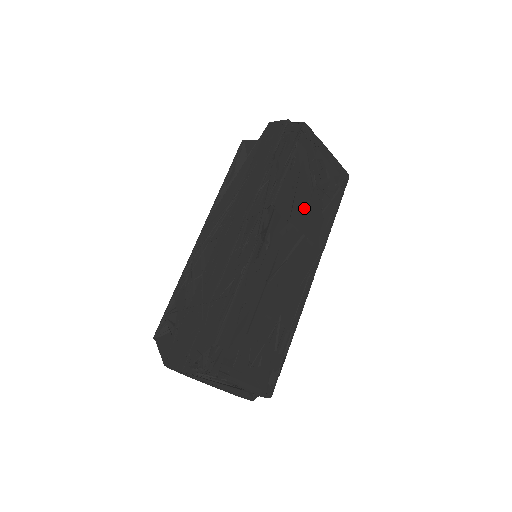
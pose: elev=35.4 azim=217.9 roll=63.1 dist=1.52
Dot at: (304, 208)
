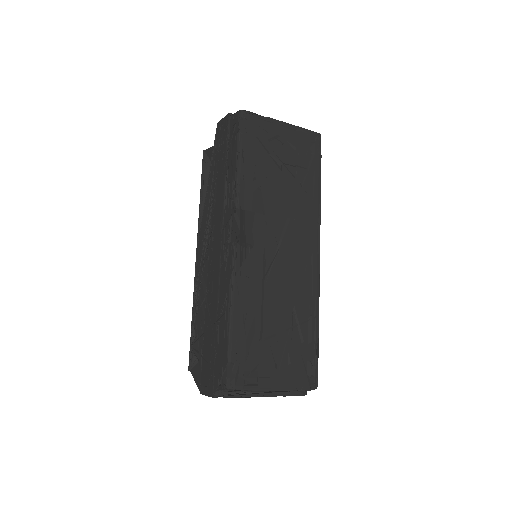
Dot at: (277, 192)
